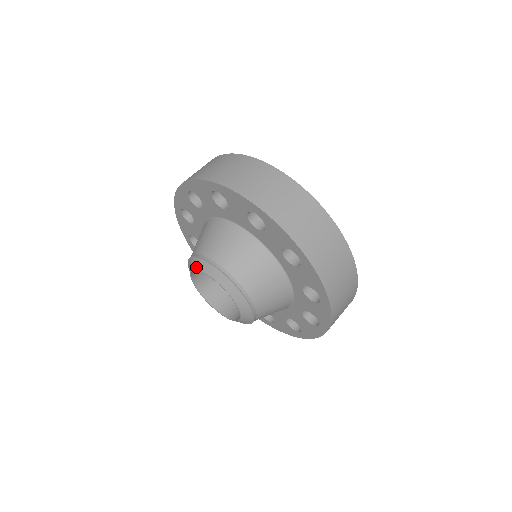
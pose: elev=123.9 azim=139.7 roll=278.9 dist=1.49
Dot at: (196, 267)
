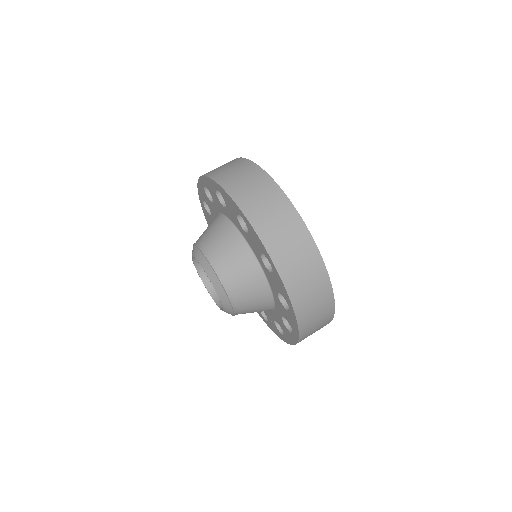
Dot at: occluded
